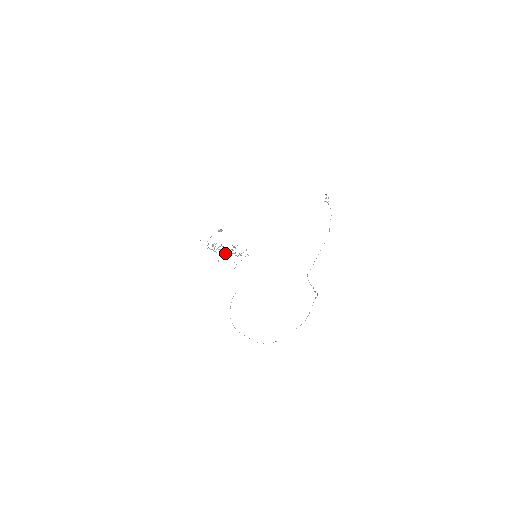
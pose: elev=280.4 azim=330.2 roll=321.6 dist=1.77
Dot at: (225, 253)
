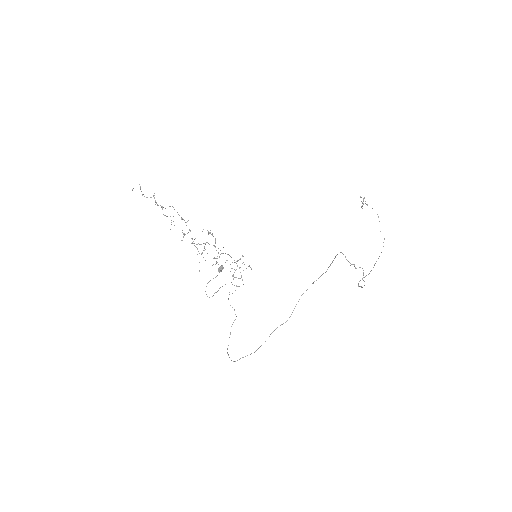
Dot at: occluded
